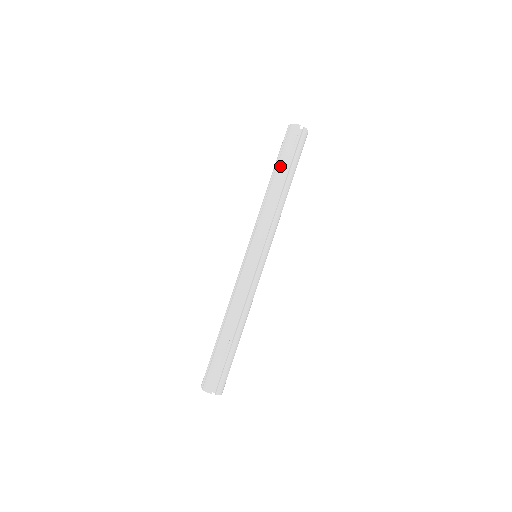
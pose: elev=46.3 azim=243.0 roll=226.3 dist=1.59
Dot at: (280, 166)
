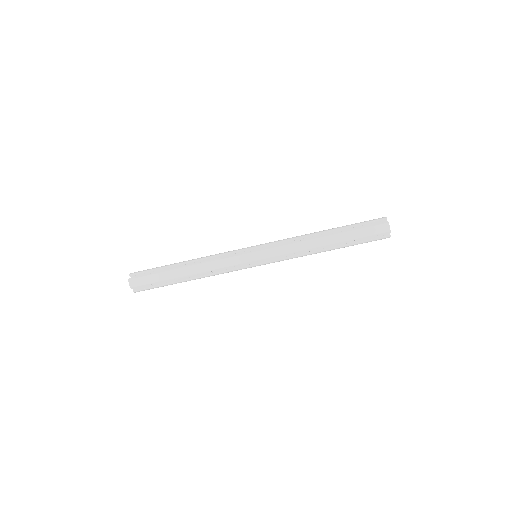
Dot at: (344, 236)
